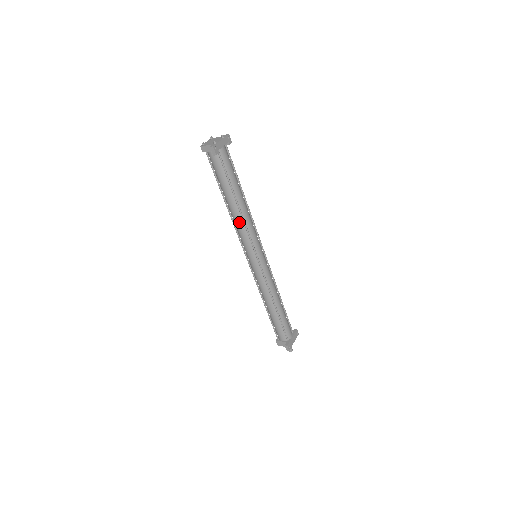
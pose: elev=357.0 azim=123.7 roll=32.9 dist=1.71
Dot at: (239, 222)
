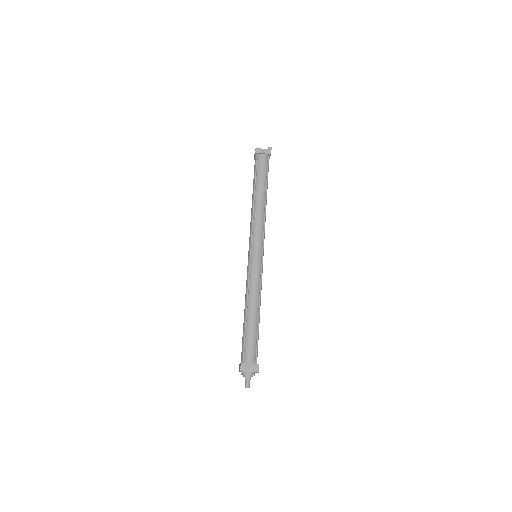
Dot at: (261, 214)
